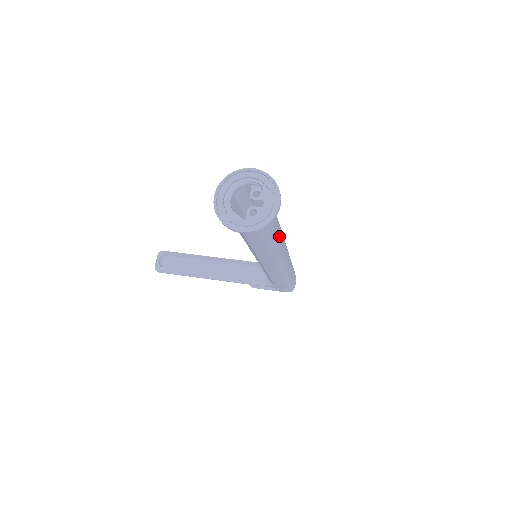
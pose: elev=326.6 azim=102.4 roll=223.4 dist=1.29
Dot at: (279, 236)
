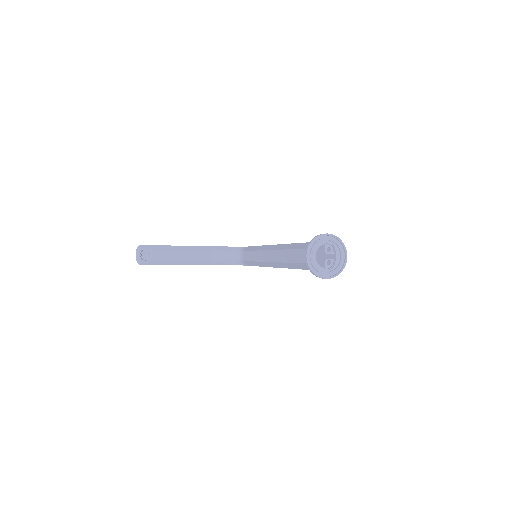
Dot at: occluded
